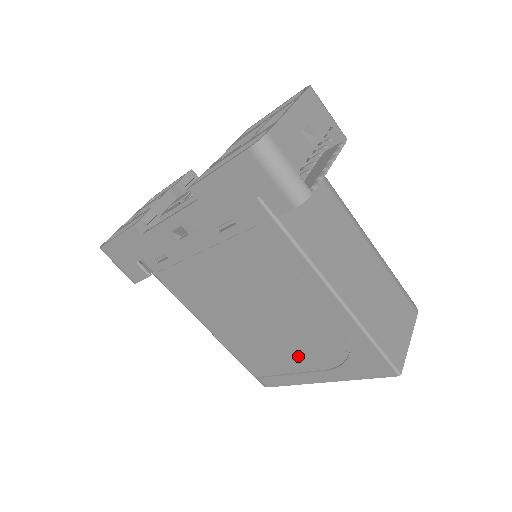
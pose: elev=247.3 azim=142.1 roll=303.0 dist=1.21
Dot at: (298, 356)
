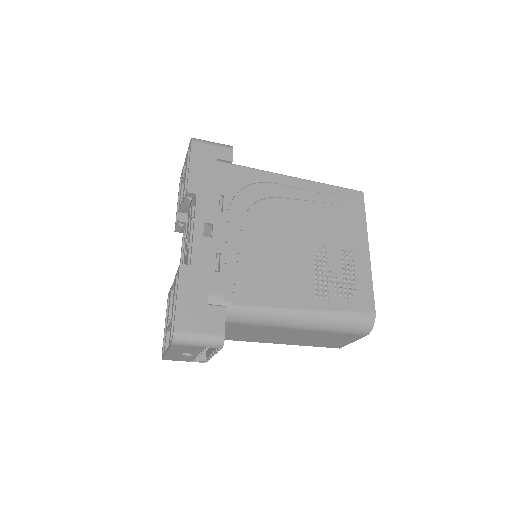
Dot at: occluded
